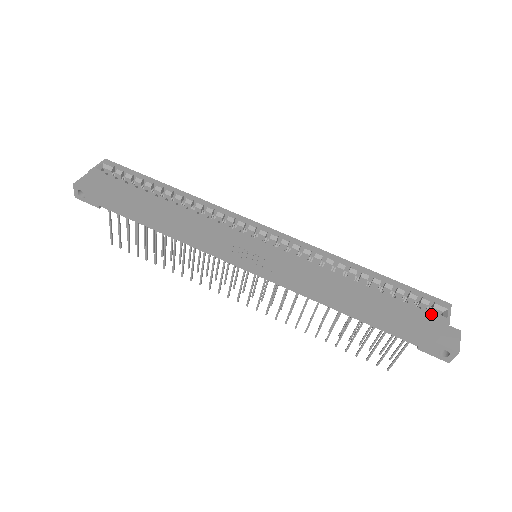
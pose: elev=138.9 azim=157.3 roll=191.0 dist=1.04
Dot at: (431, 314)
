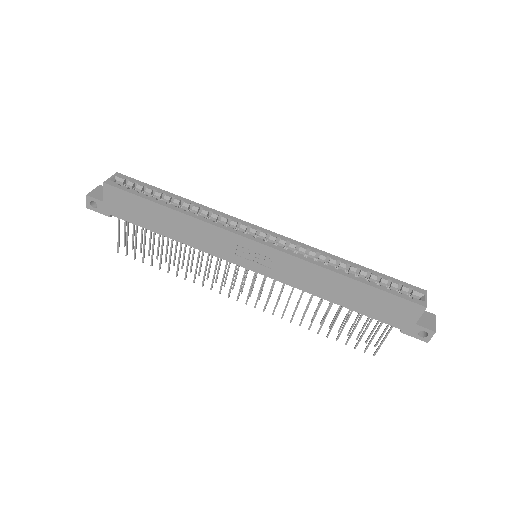
Dot at: (411, 298)
